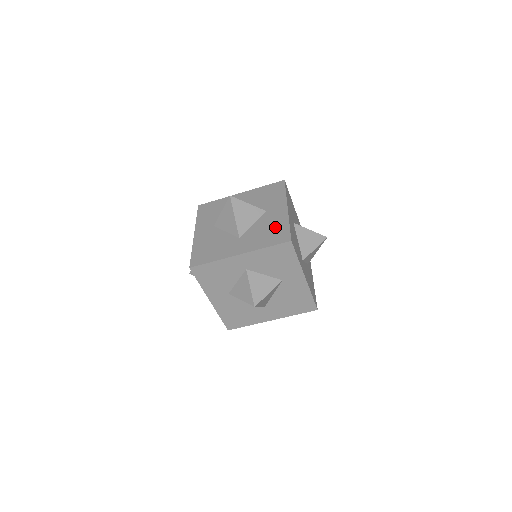
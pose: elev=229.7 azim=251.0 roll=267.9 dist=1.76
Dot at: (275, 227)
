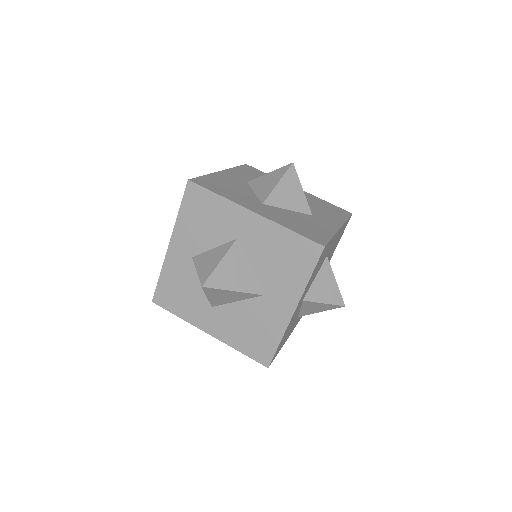
Dot at: occluded
